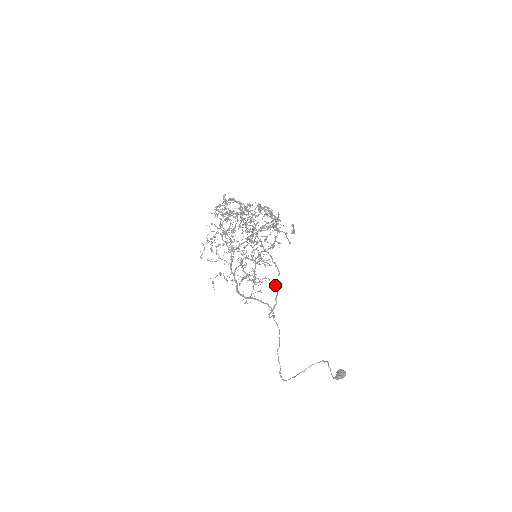
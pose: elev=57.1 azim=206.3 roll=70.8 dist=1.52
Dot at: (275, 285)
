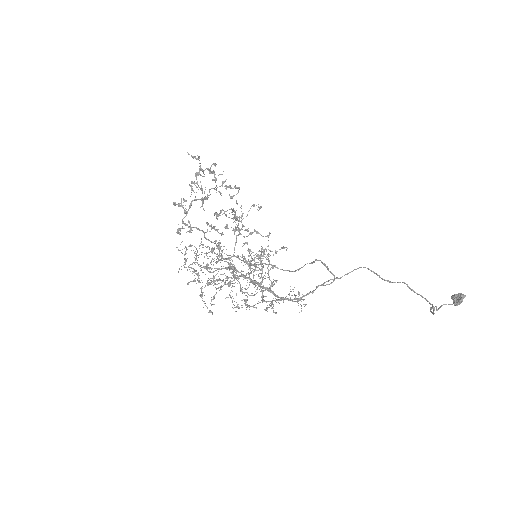
Dot at: (301, 267)
